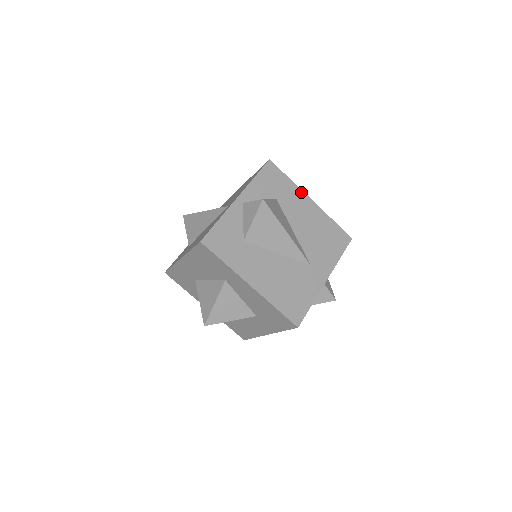
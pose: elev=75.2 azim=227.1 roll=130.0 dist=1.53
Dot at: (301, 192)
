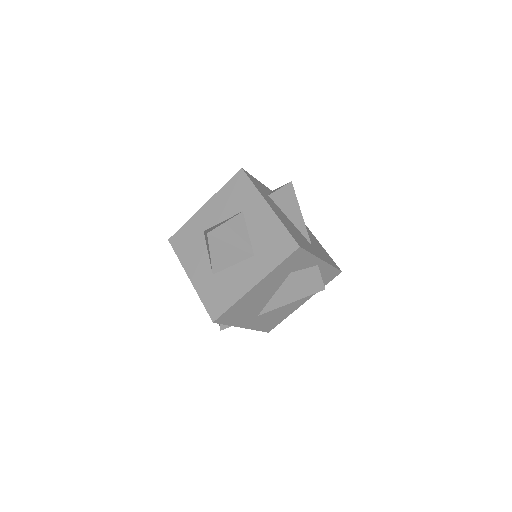
Dot at: (308, 228)
